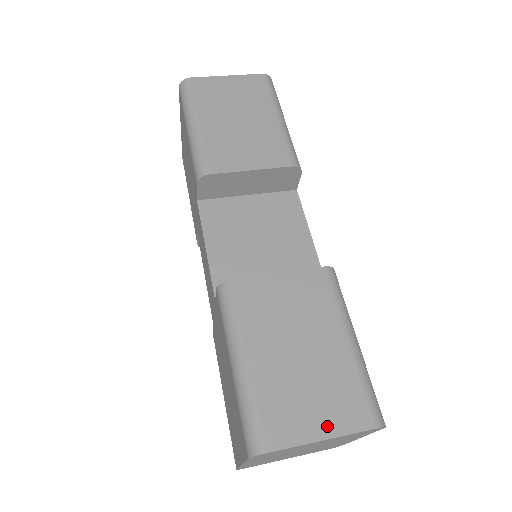
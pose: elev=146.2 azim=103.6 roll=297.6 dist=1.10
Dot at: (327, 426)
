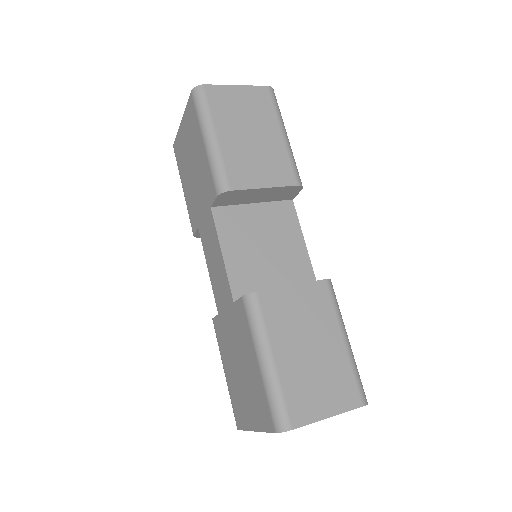
Dot at: (332, 407)
